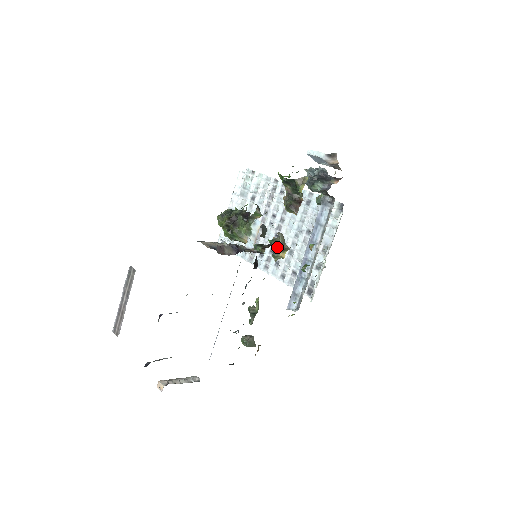
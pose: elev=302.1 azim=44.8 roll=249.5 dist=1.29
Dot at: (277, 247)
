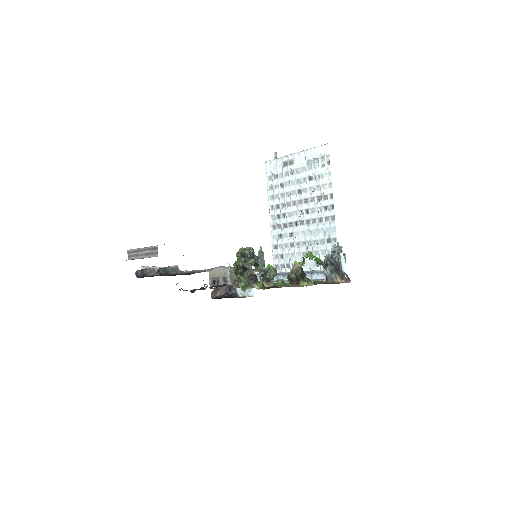
Dot at: (266, 278)
